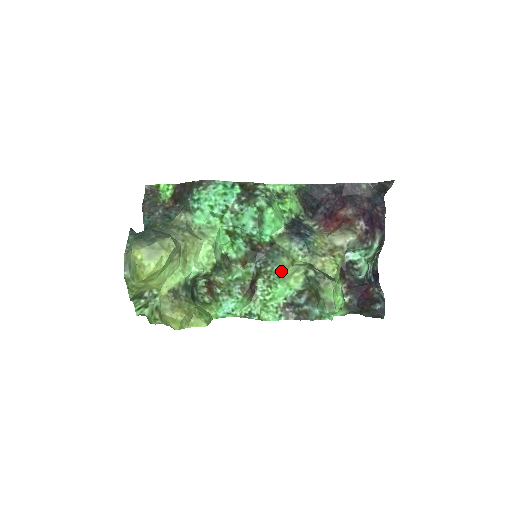
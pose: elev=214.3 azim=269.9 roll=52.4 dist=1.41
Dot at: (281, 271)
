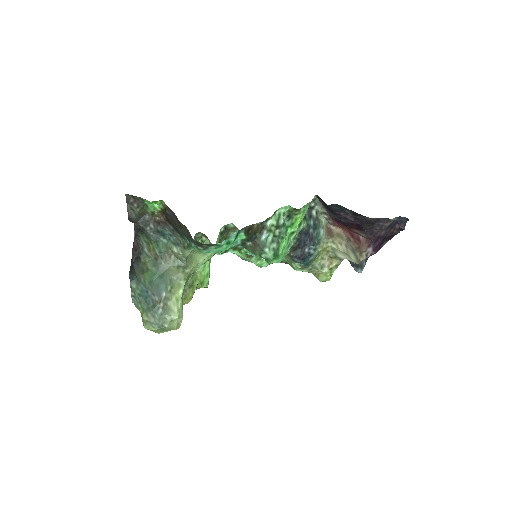
Dot at: occluded
